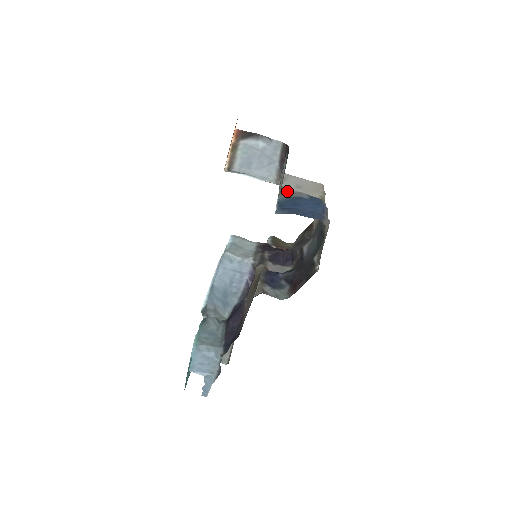
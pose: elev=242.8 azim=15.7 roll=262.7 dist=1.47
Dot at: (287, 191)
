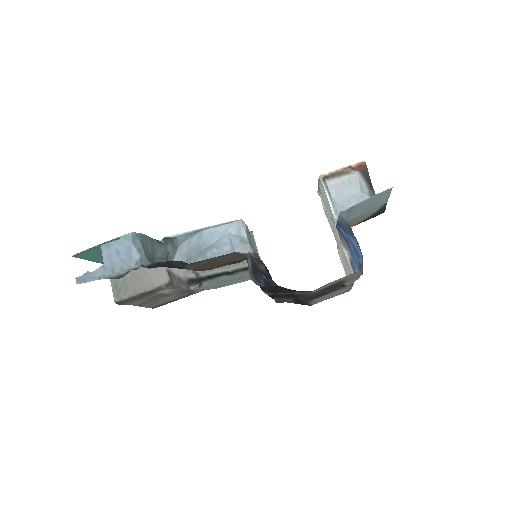
Dot at: (341, 240)
